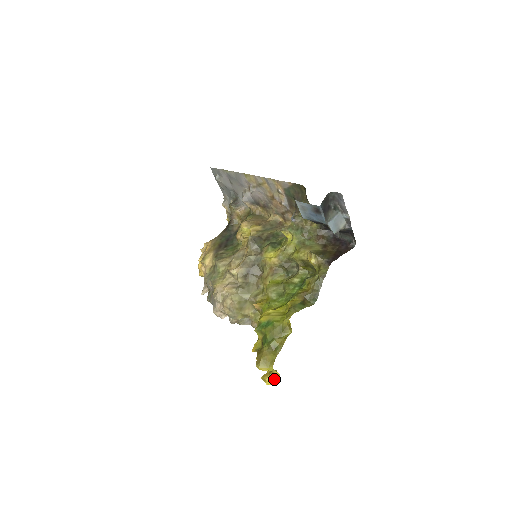
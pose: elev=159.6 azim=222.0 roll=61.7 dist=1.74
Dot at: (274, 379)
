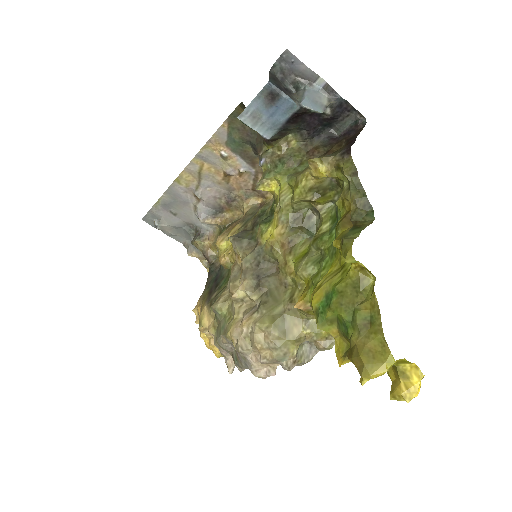
Dot at: (413, 382)
